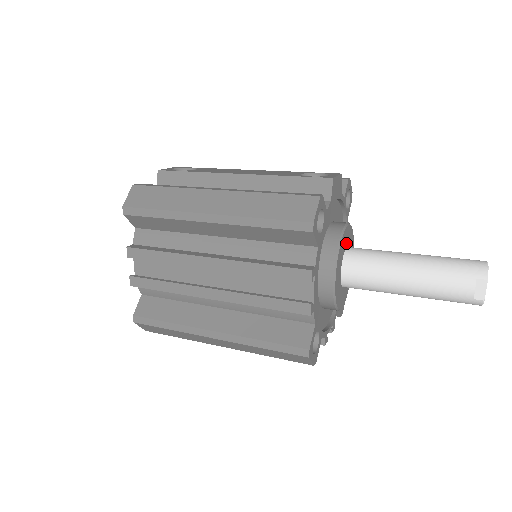
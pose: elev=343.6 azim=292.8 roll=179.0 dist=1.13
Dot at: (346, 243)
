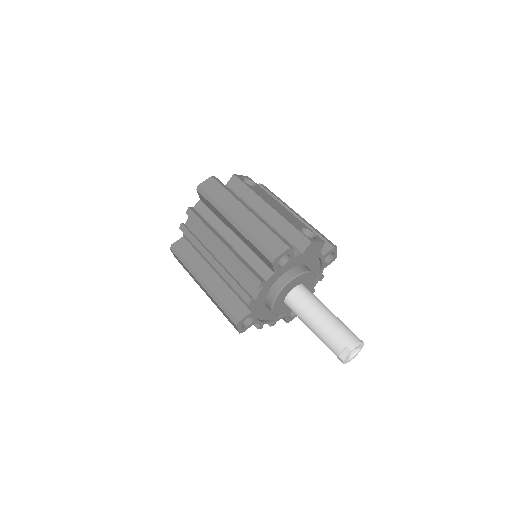
Dot at: (302, 282)
